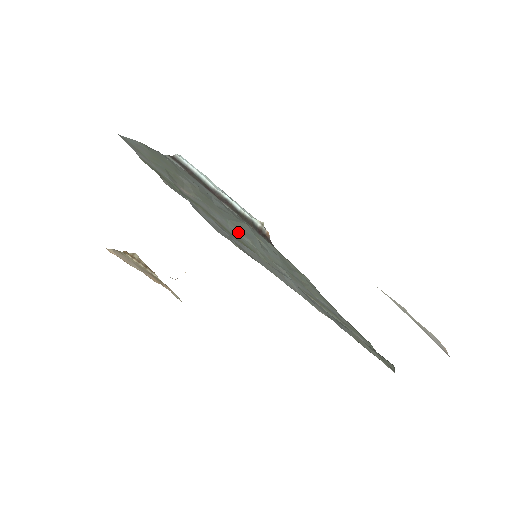
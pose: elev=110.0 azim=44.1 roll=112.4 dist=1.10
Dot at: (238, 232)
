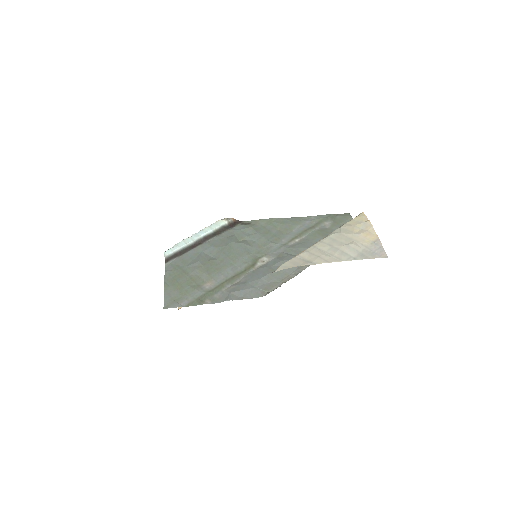
Dot at: (241, 261)
